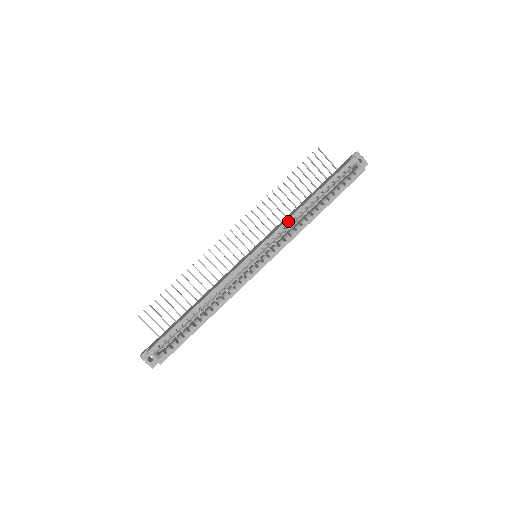
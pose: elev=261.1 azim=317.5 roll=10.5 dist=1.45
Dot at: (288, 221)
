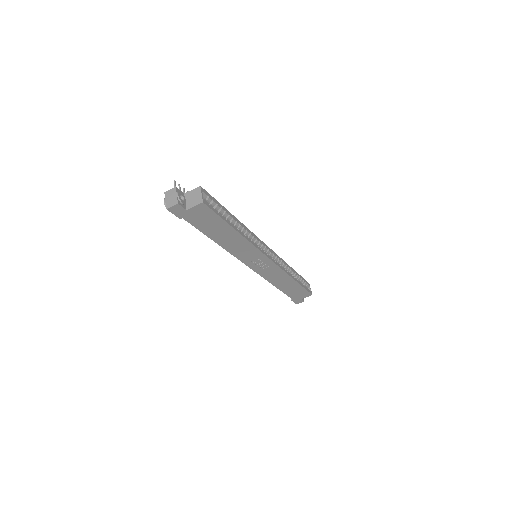
Dot at: (283, 261)
